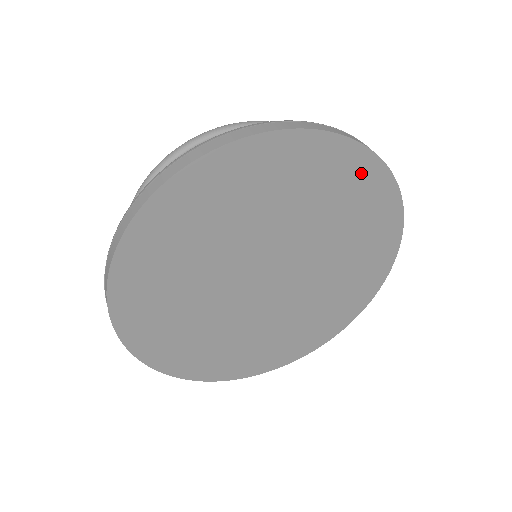
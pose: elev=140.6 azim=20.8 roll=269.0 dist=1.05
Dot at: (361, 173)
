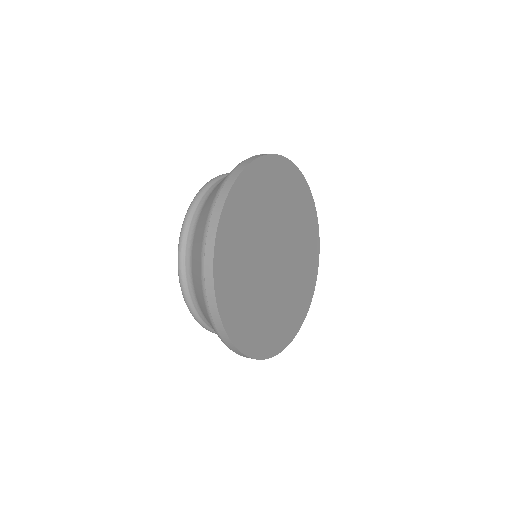
Dot at: (279, 169)
